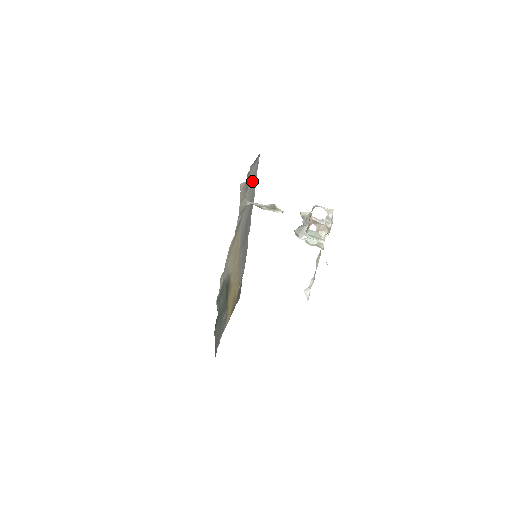
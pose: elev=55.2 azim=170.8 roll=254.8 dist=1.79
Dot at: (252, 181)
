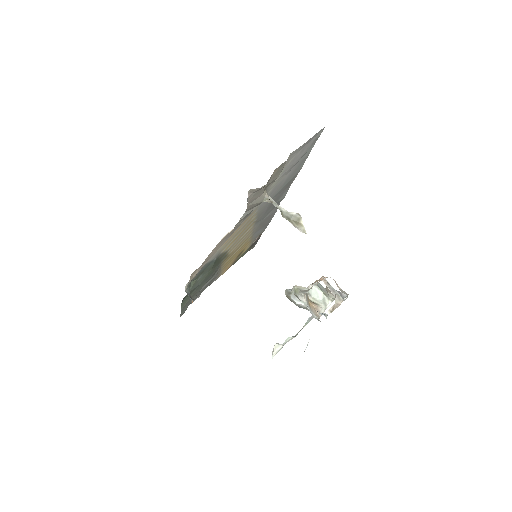
Dot at: (296, 161)
